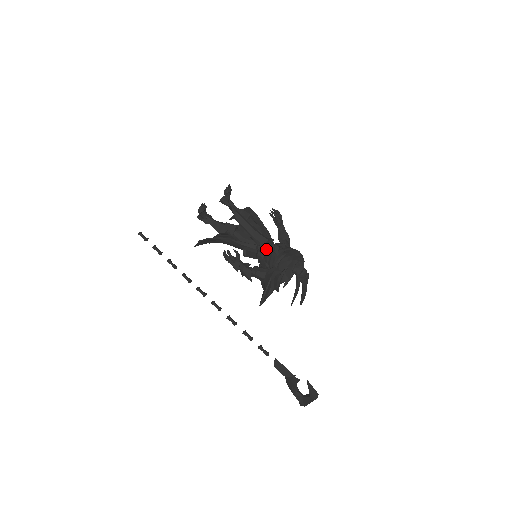
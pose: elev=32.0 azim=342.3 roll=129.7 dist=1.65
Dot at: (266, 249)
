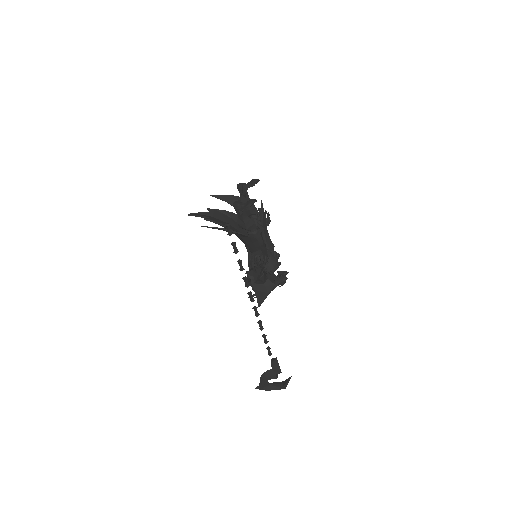
Dot at: (271, 255)
